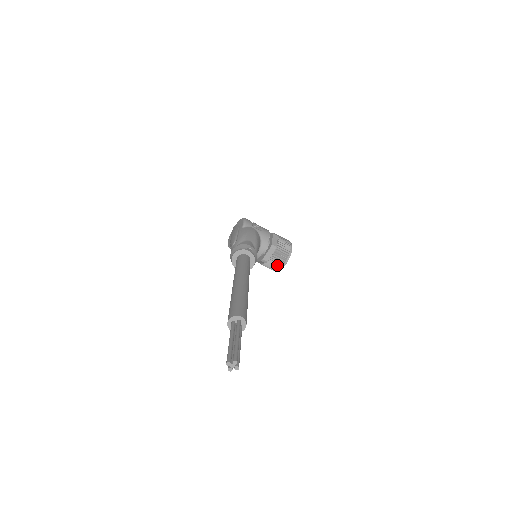
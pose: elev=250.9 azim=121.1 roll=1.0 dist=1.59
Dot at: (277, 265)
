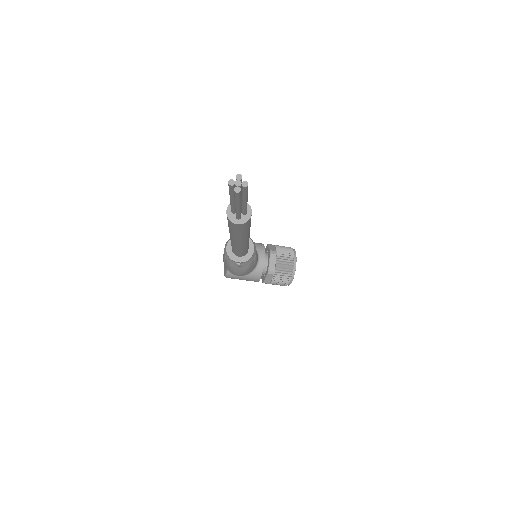
Dot at: (287, 272)
